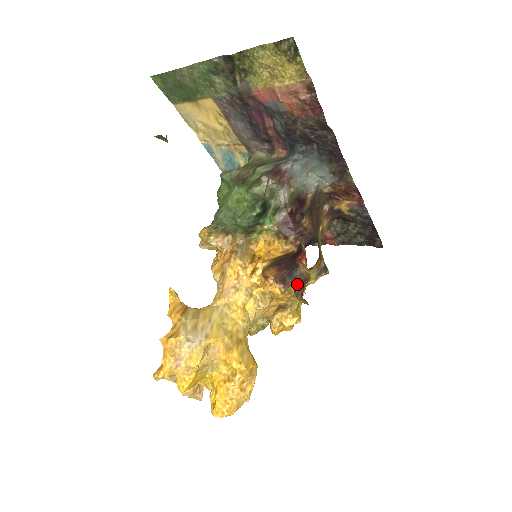
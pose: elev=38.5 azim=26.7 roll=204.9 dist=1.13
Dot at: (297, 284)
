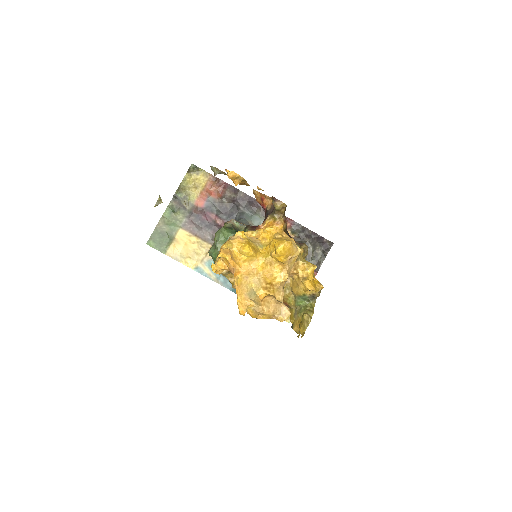
Dot at: (272, 211)
